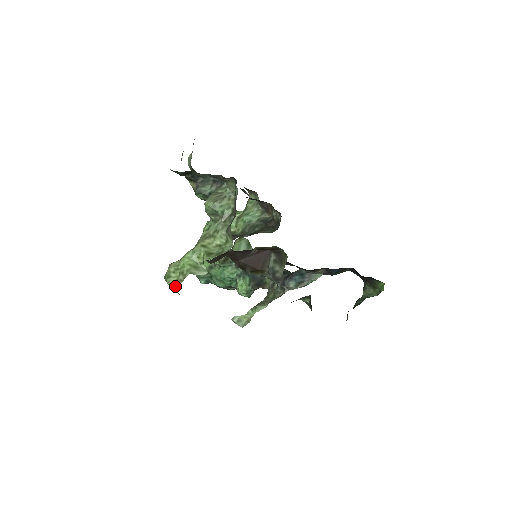
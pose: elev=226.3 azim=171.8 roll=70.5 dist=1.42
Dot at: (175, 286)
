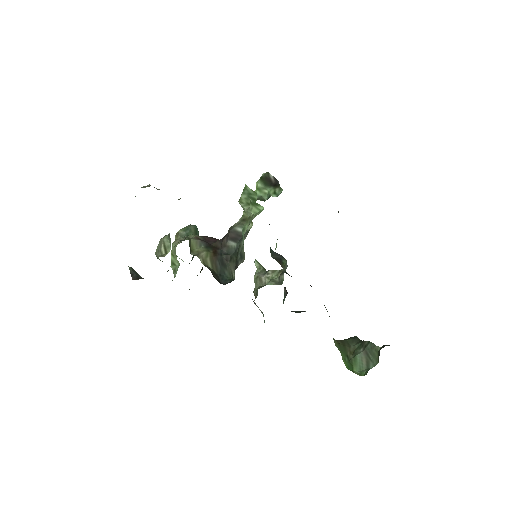
Dot at: occluded
